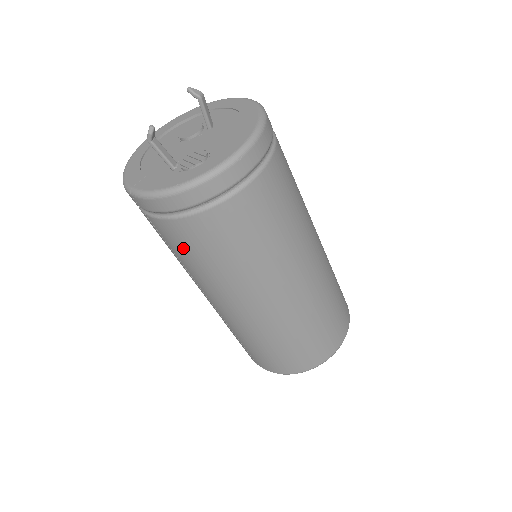
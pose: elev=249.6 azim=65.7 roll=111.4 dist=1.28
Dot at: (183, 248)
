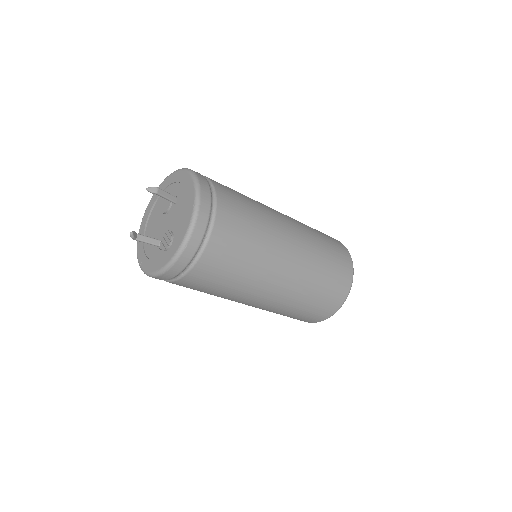
Dot at: occluded
